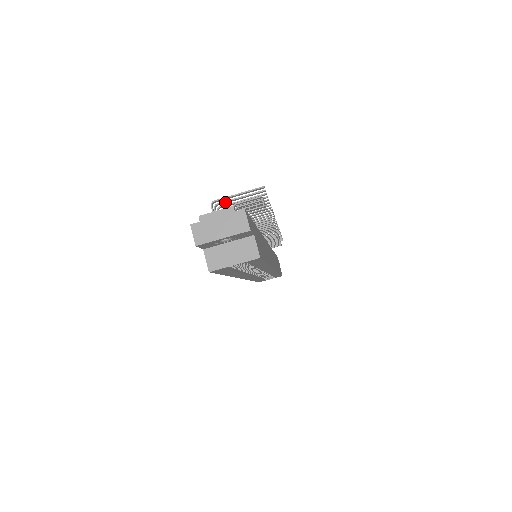
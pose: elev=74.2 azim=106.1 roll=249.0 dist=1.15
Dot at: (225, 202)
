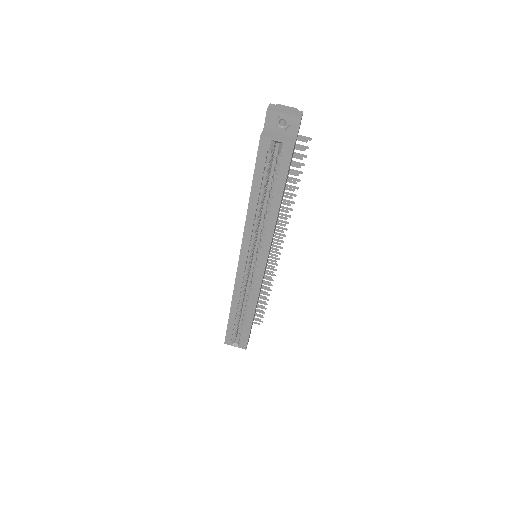
Dot at: occluded
